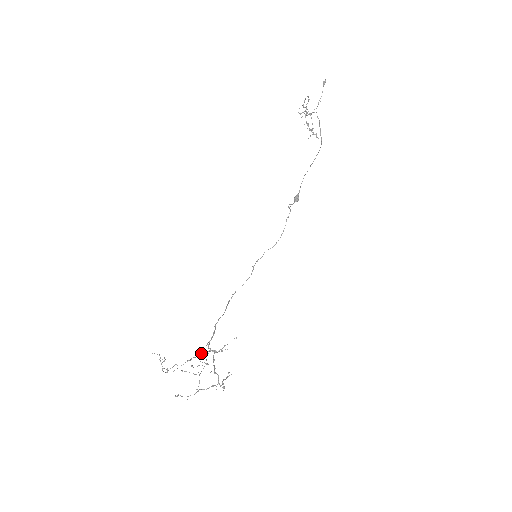
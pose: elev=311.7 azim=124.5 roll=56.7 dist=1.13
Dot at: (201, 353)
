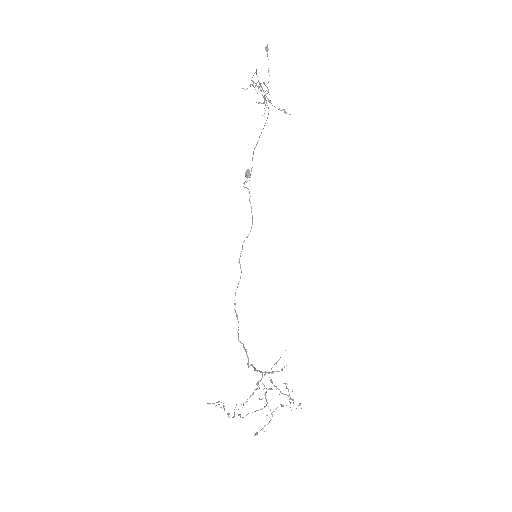
Dot at: occluded
